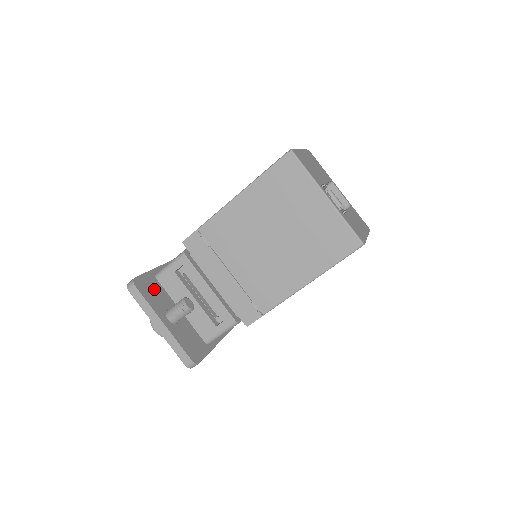
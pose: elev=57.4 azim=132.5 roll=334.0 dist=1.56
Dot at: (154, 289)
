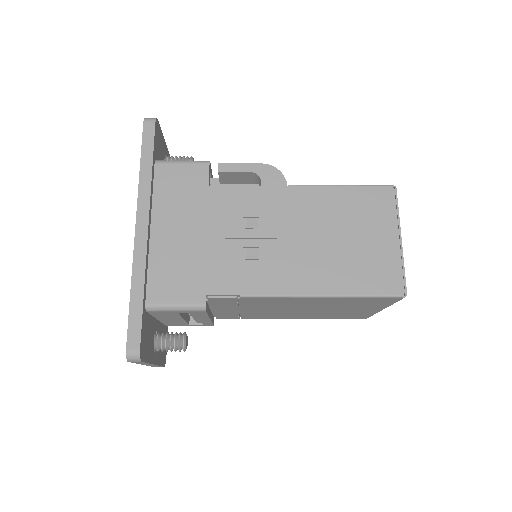
Dot at: (147, 332)
